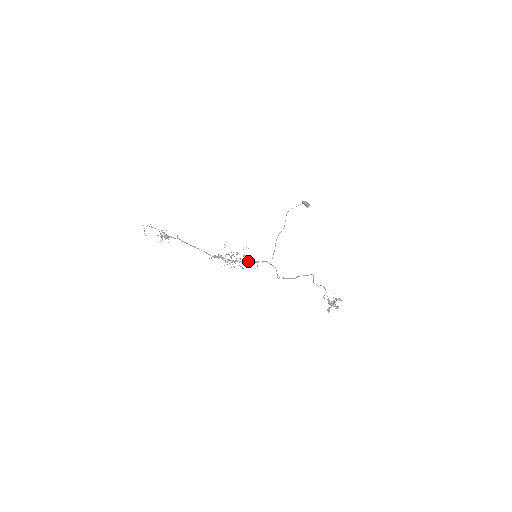
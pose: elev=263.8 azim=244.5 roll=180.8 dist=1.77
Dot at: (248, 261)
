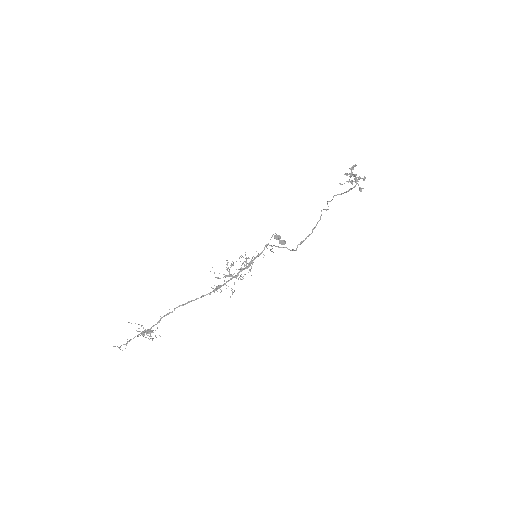
Dot at: (251, 262)
